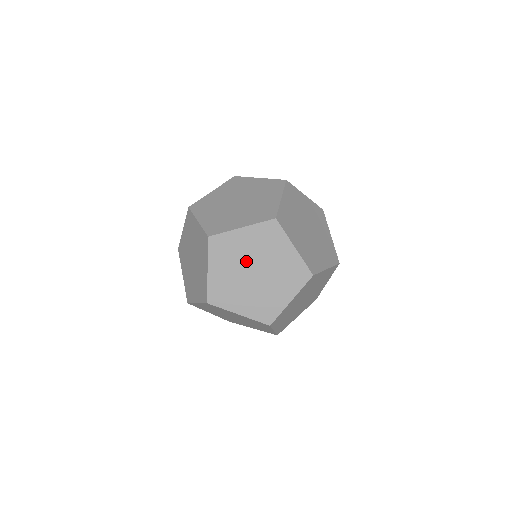
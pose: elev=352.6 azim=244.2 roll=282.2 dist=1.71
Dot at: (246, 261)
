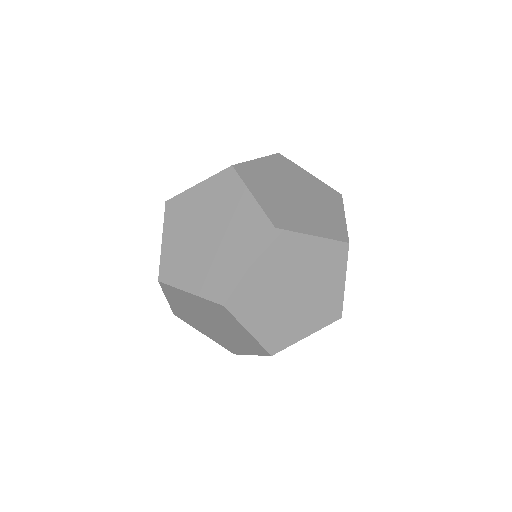
Dot at: (201, 313)
